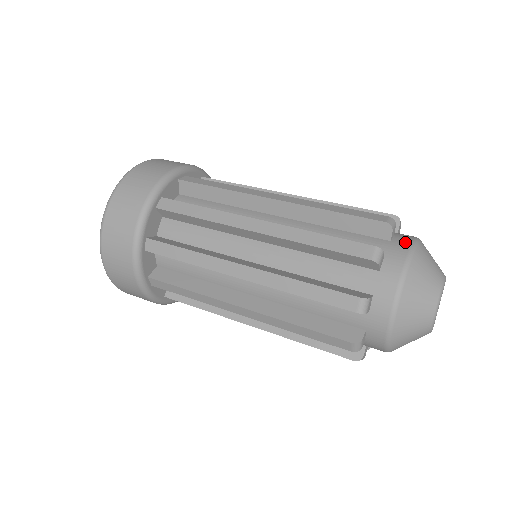
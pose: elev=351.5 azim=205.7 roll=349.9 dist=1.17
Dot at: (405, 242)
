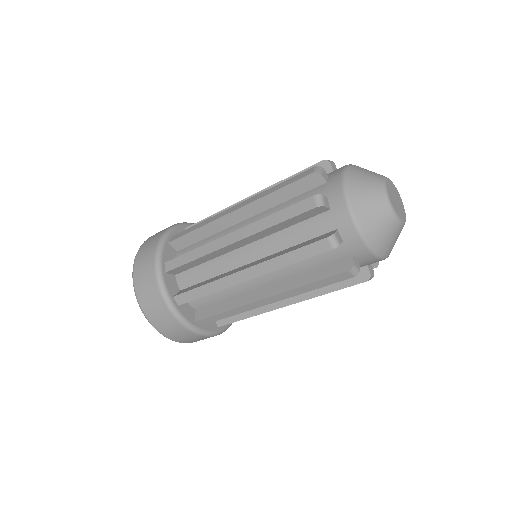
Dot at: (337, 176)
